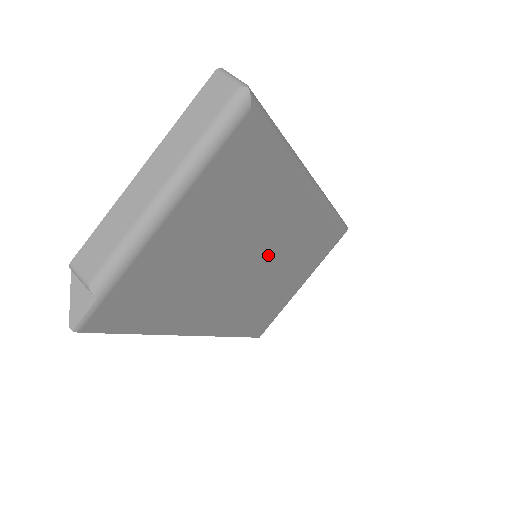
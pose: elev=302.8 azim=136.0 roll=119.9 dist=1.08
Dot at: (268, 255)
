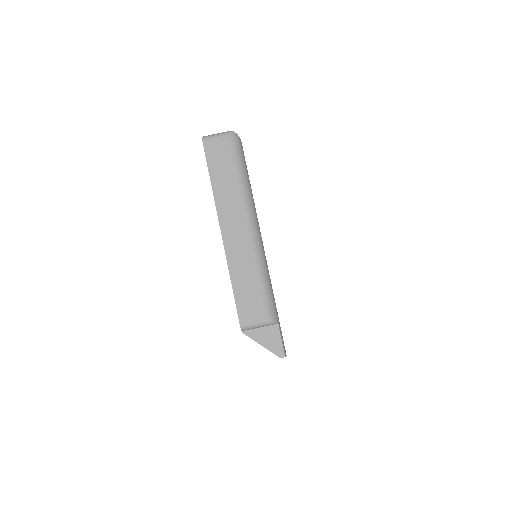
Dot at: occluded
